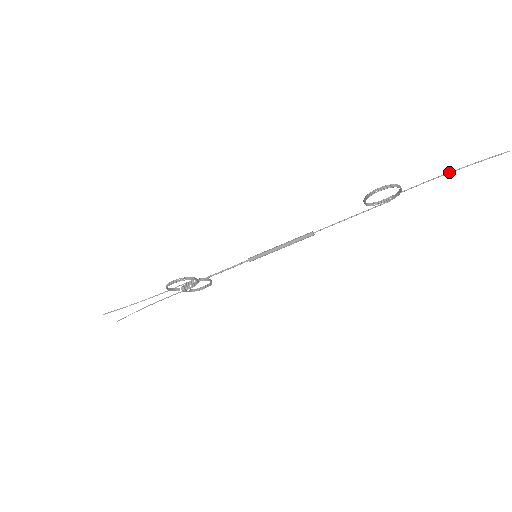
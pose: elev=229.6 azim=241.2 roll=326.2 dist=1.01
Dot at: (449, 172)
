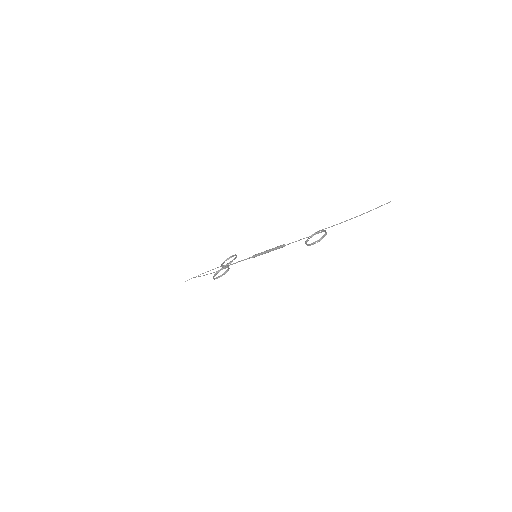
Dot at: occluded
